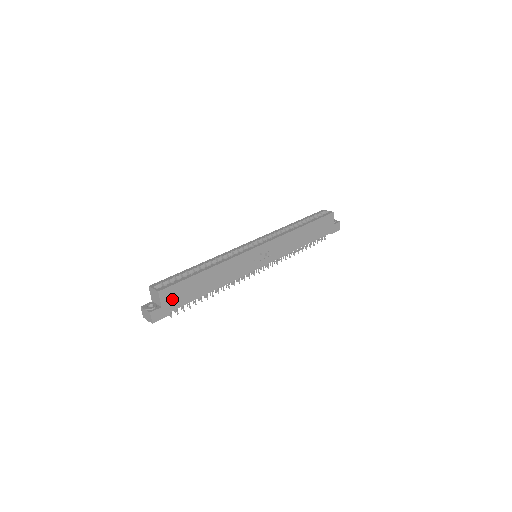
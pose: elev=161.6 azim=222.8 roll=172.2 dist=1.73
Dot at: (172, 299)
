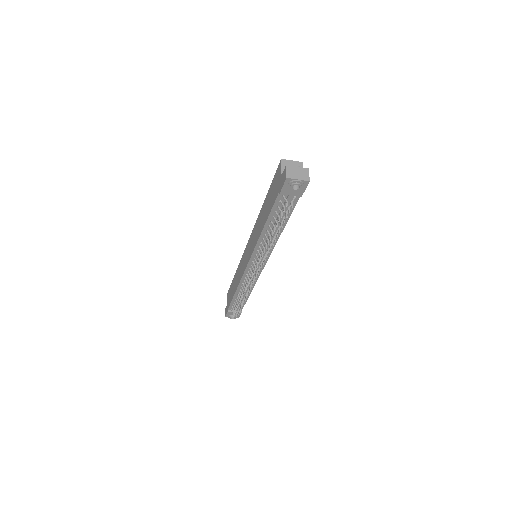
Dot at: occluded
